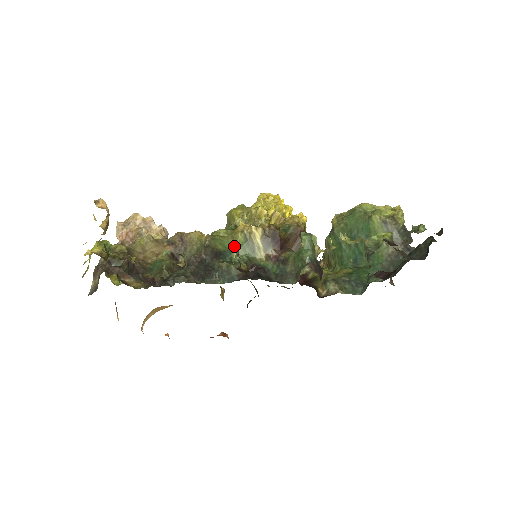
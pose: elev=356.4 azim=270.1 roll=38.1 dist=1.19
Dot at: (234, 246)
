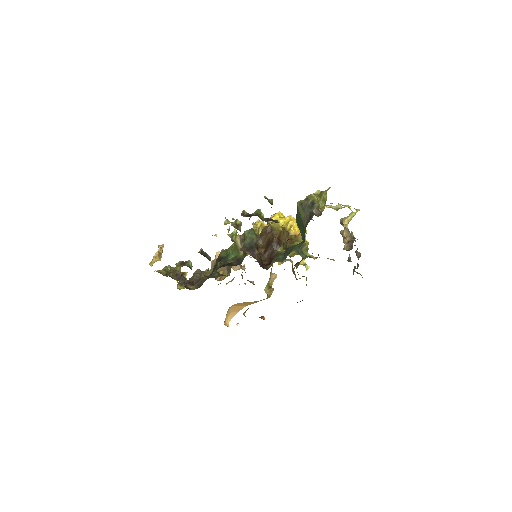
Dot at: (231, 252)
